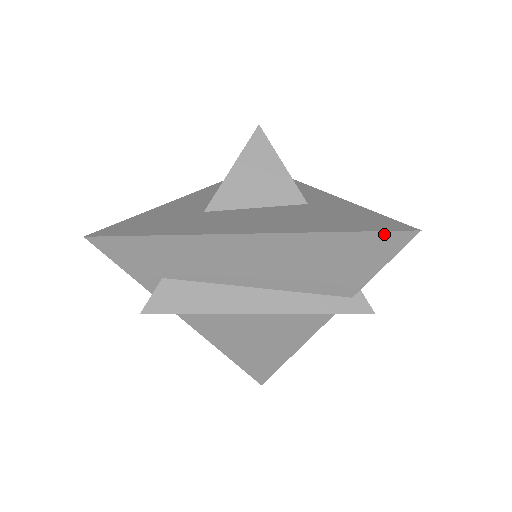
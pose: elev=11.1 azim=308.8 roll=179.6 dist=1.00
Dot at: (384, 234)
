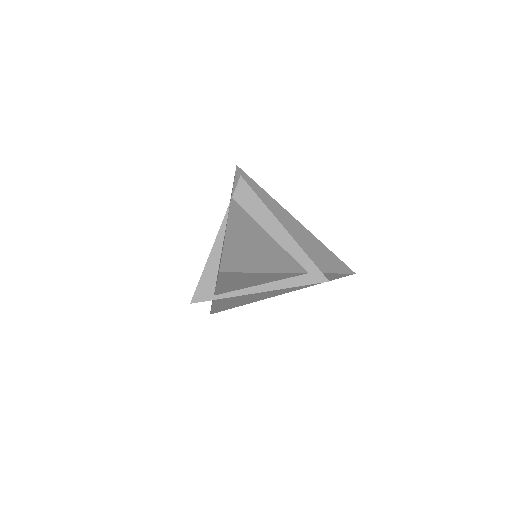
Dot at: (342, 263)
